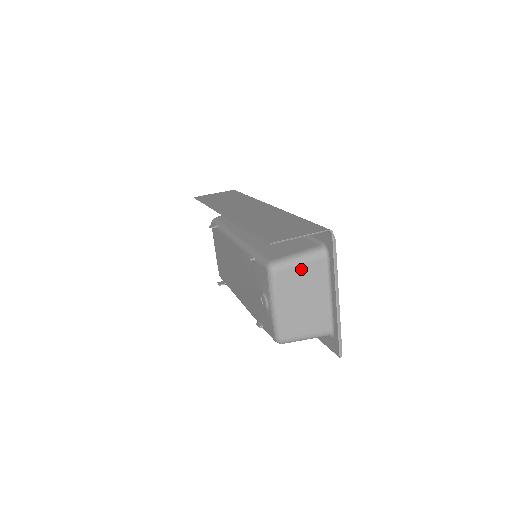
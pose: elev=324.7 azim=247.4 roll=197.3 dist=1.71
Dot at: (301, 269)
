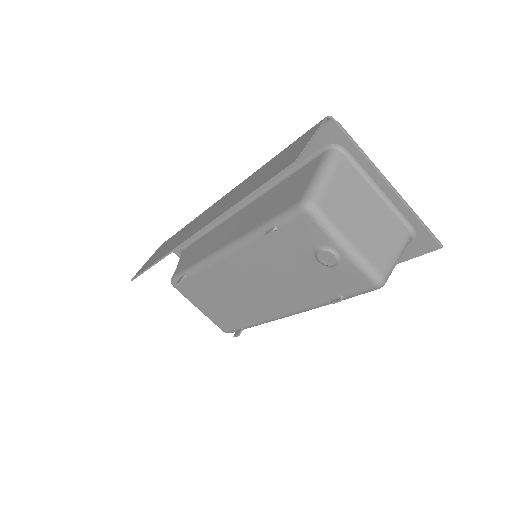
Dot at: (335, 184)
